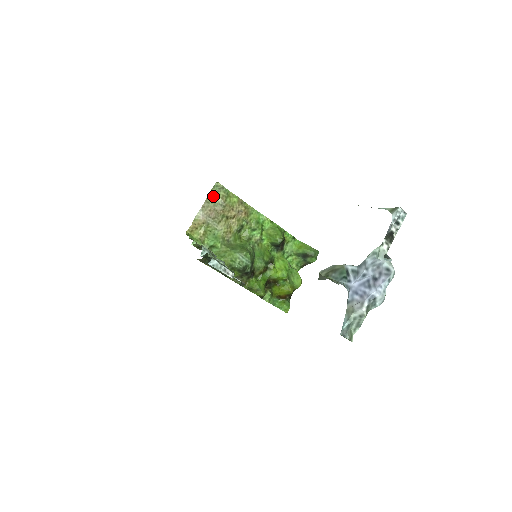
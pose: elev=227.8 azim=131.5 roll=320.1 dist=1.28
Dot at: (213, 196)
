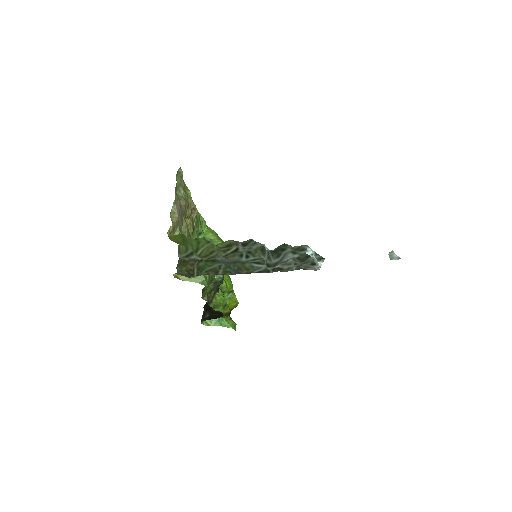
Dot at: (178, 186)
